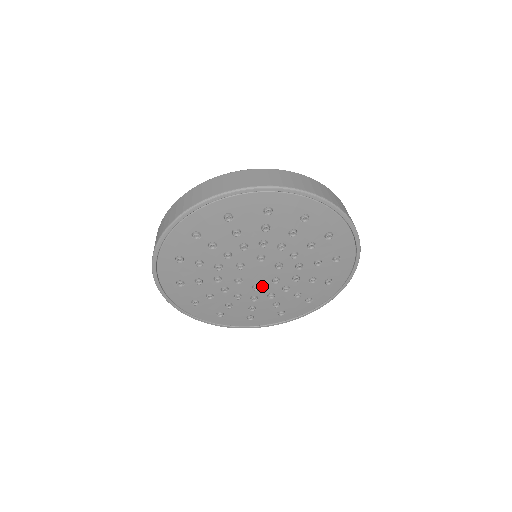
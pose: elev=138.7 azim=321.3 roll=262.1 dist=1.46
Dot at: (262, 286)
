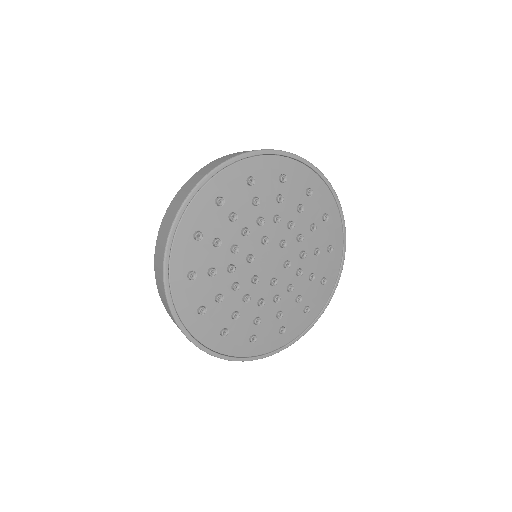
Dot at: (278, 278)
